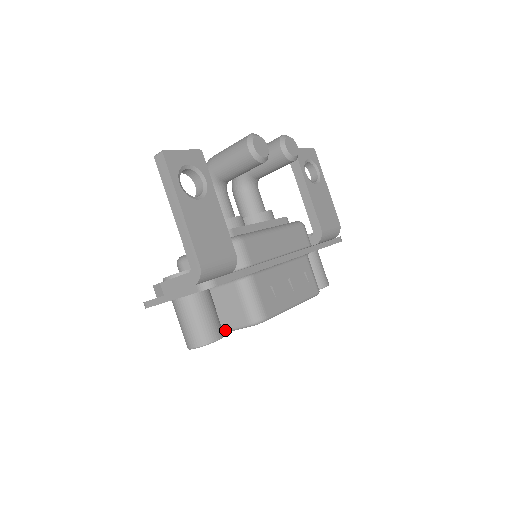
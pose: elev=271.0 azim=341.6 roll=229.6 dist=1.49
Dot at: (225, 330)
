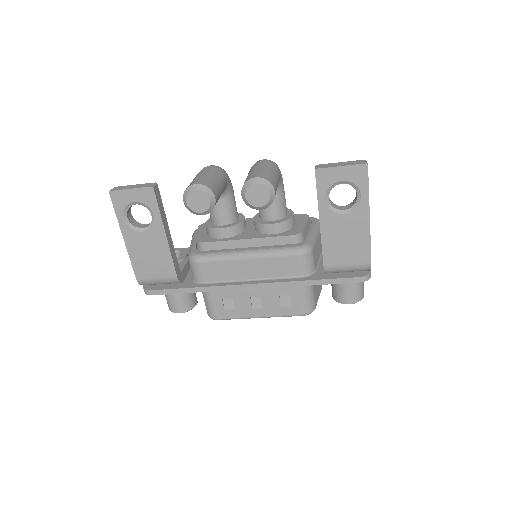
Dot at: occluded
